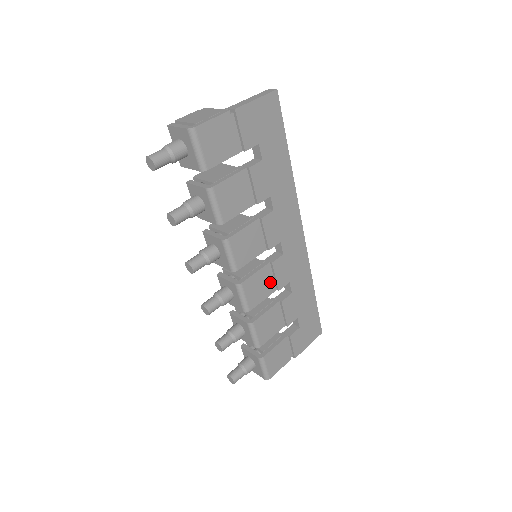
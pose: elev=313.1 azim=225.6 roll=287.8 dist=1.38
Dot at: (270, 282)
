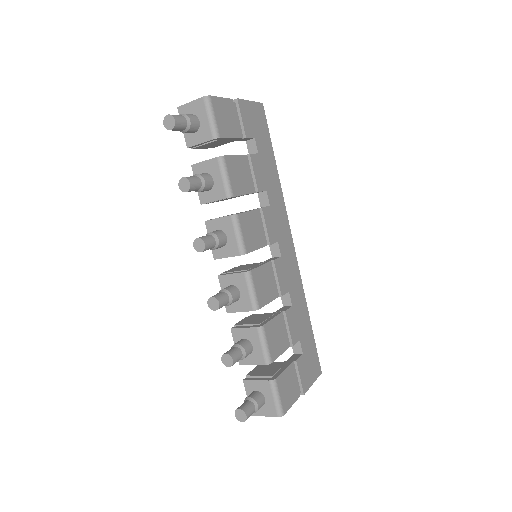
Dot at: (273, 284)
